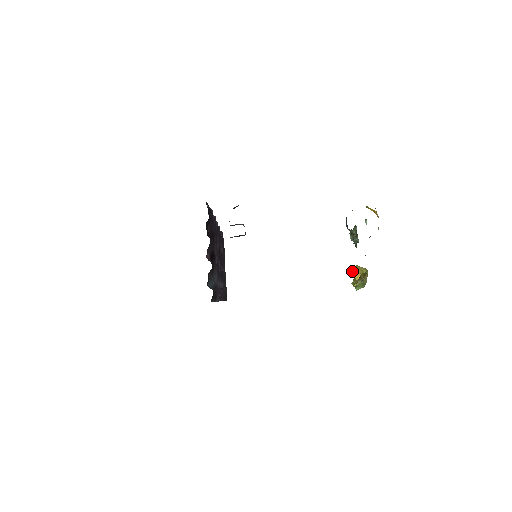
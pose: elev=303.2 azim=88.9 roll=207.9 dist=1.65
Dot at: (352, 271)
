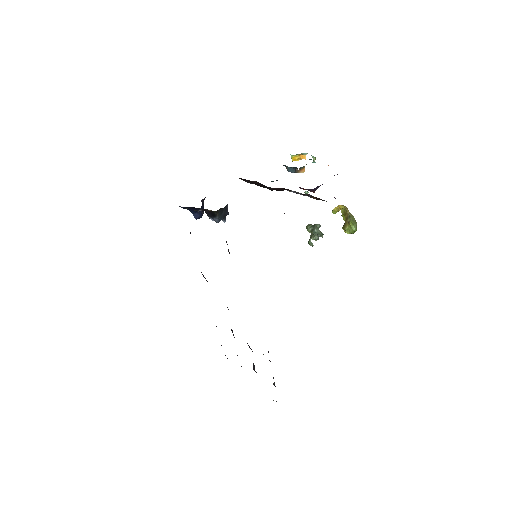
Dot at: (334, 209)
